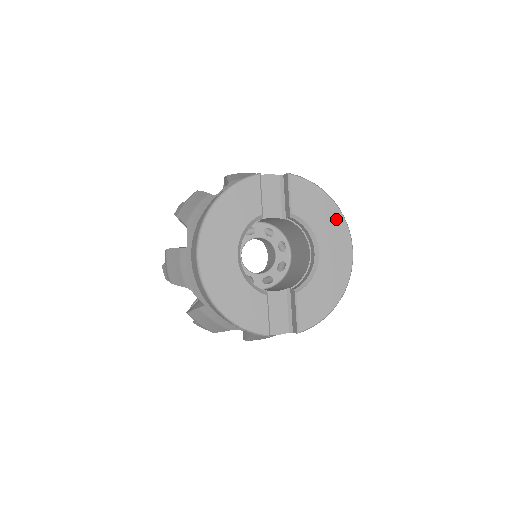
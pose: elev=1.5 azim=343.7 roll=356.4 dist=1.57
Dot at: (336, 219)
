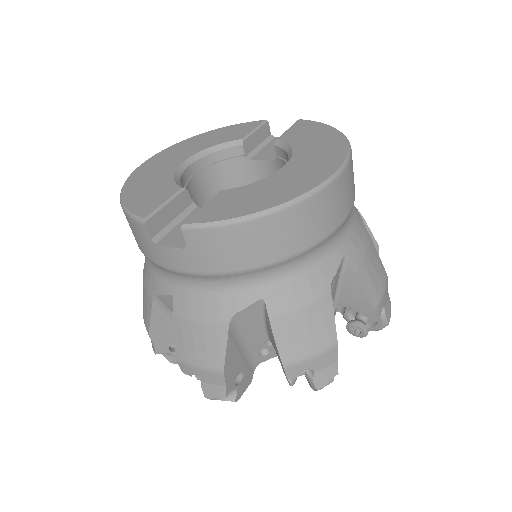
Dot at: (334, 144)
